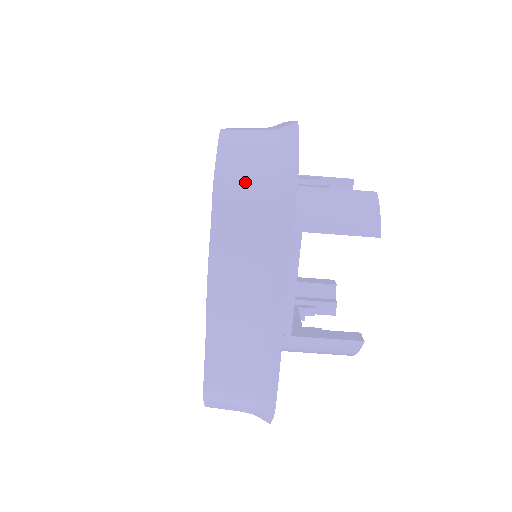
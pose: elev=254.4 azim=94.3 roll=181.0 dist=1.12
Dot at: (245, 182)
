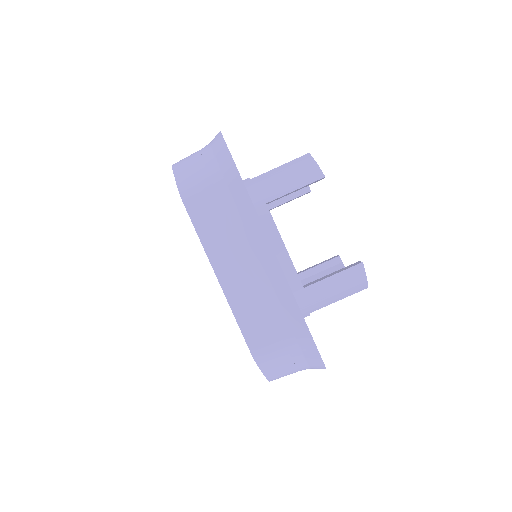
Dot at: (200, 180)
